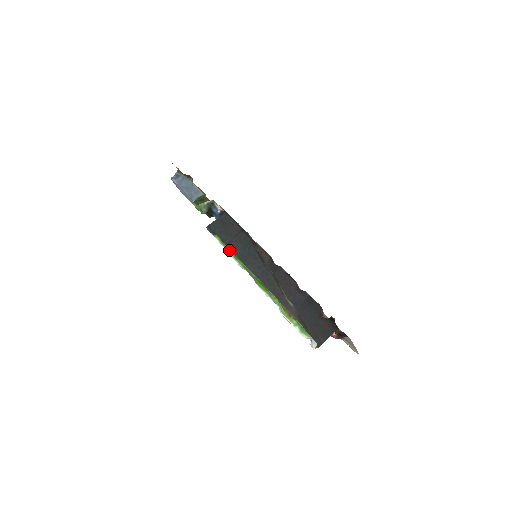
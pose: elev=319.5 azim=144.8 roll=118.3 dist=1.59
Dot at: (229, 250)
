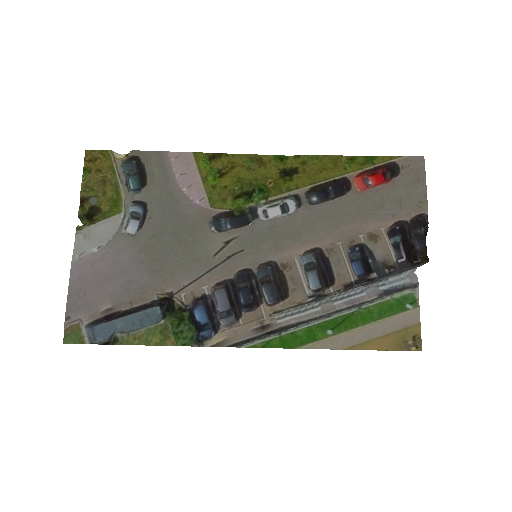
Dot at: (280, 338)
